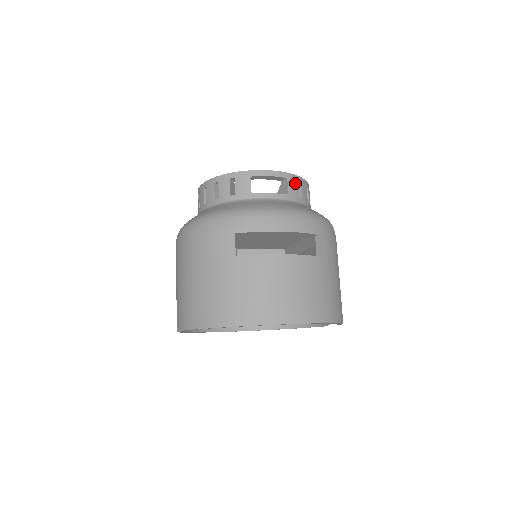
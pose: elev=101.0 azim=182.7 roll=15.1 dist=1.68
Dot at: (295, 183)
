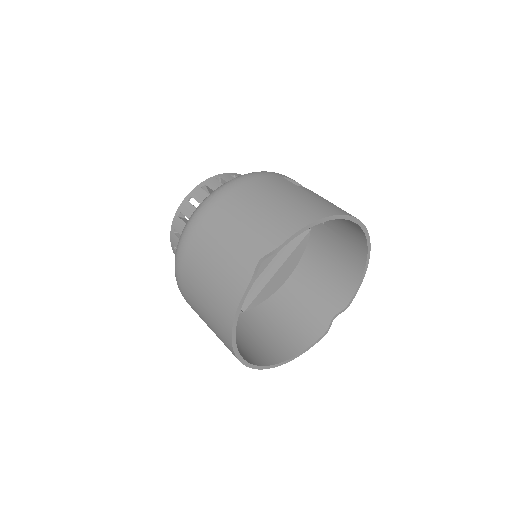
Dot at: occluded
